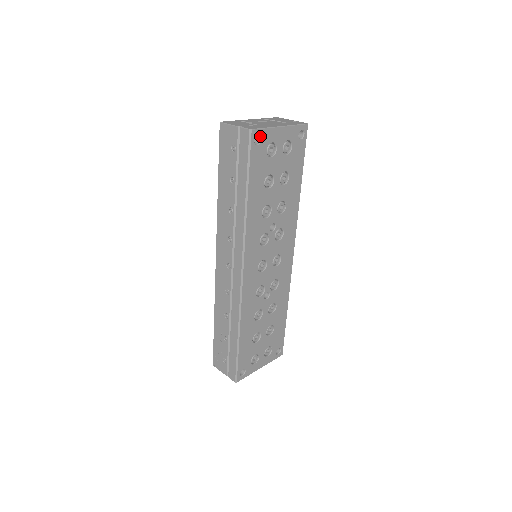
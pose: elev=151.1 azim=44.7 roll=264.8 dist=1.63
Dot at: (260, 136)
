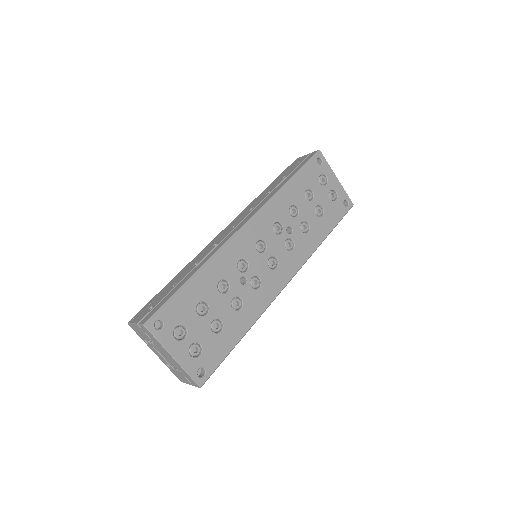
Dot at: (322, 162)
